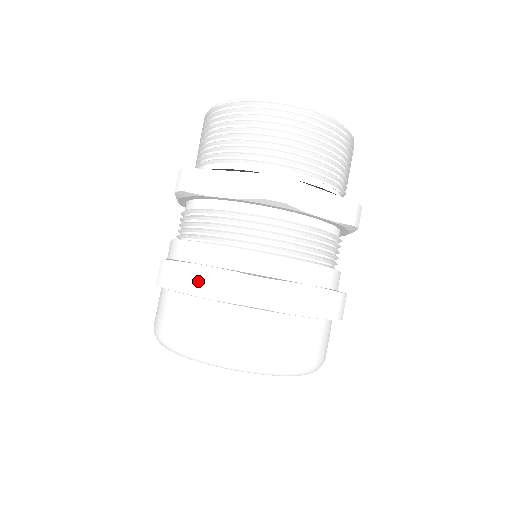
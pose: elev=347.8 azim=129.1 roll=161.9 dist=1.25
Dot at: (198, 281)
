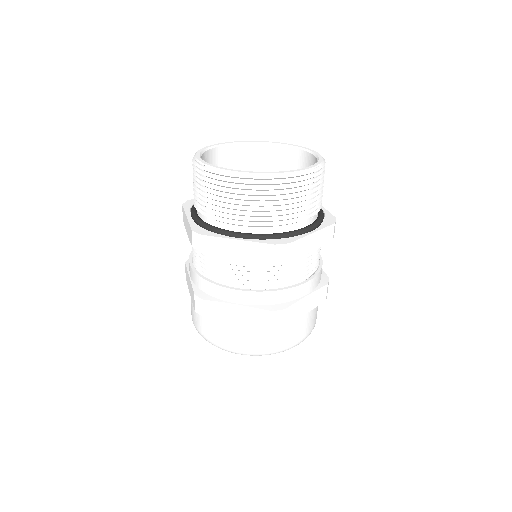
Dot at: (231, 314)
